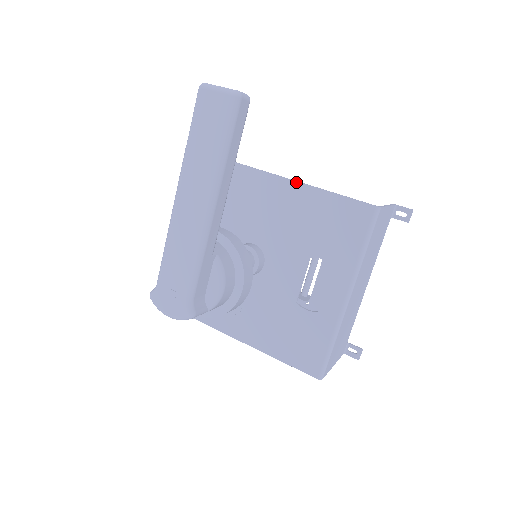
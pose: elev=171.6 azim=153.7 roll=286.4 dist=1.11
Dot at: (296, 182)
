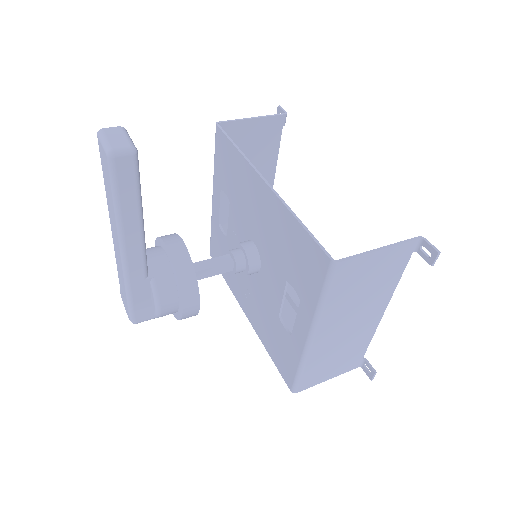
Dot at: (278, 198)
